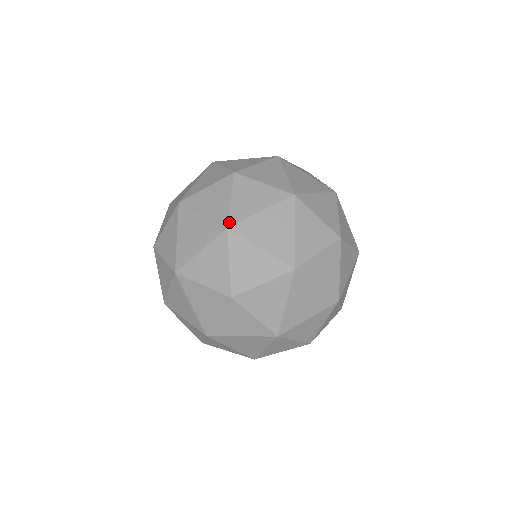
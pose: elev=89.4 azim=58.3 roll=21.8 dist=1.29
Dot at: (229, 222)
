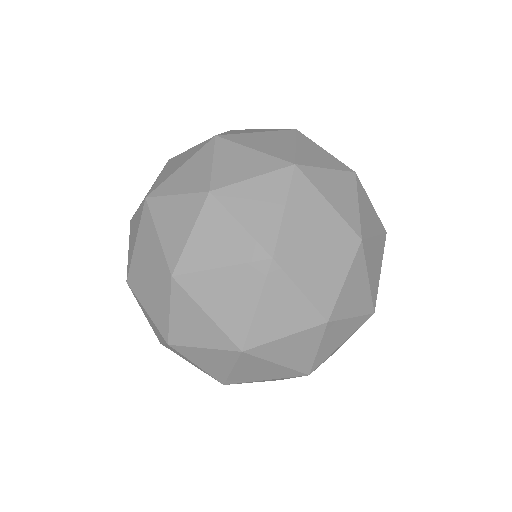
Dot at: (162, 344)
